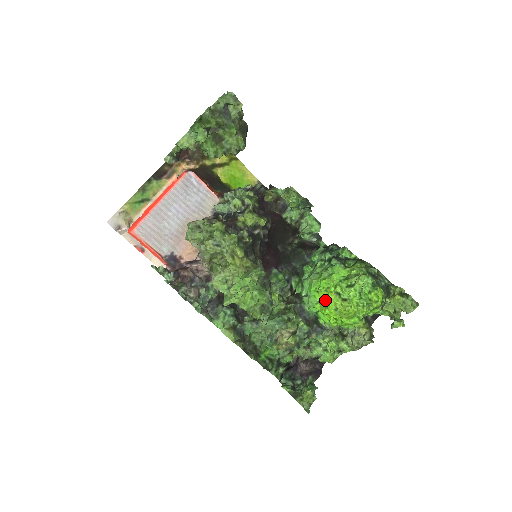
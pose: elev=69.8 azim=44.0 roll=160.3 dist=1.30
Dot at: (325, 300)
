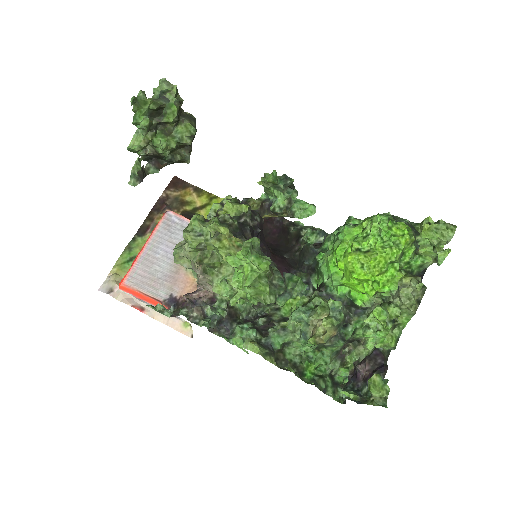
Dot at: (347, 266)
